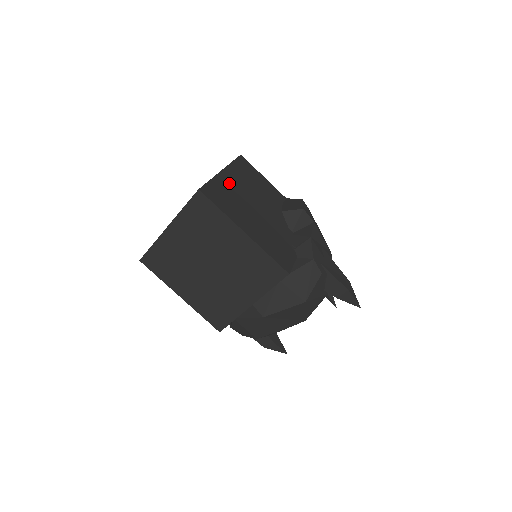
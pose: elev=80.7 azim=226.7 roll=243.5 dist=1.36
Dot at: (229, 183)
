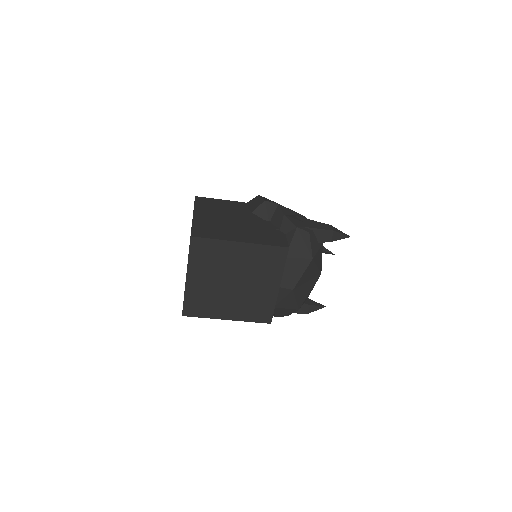
Dot at: (204, 219)
